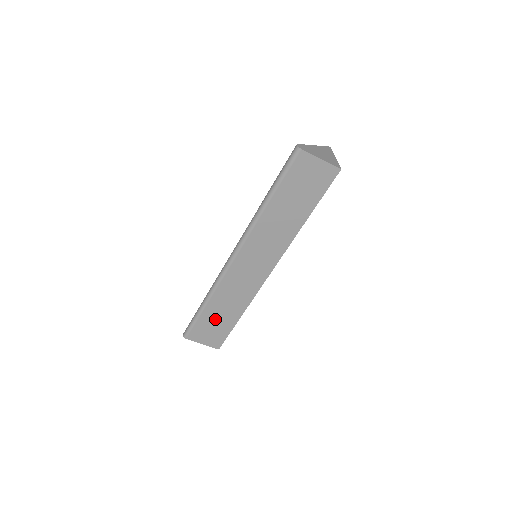
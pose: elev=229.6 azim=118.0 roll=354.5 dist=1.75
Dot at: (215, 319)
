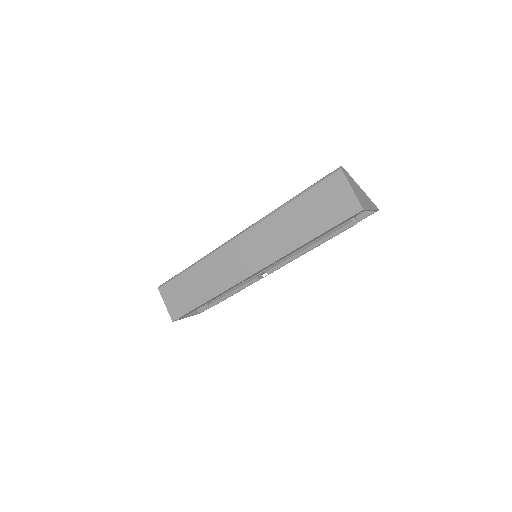
Dot at: (189, 287)
